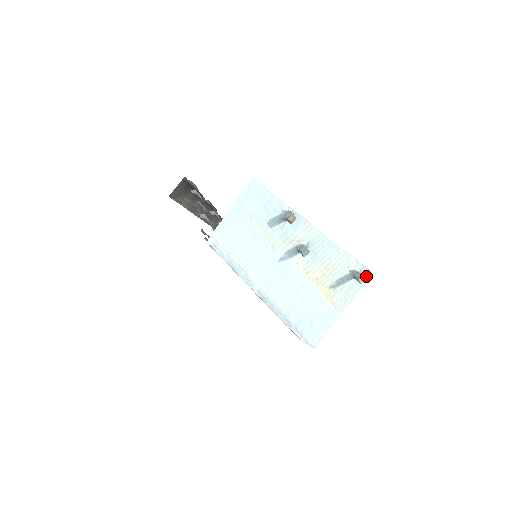
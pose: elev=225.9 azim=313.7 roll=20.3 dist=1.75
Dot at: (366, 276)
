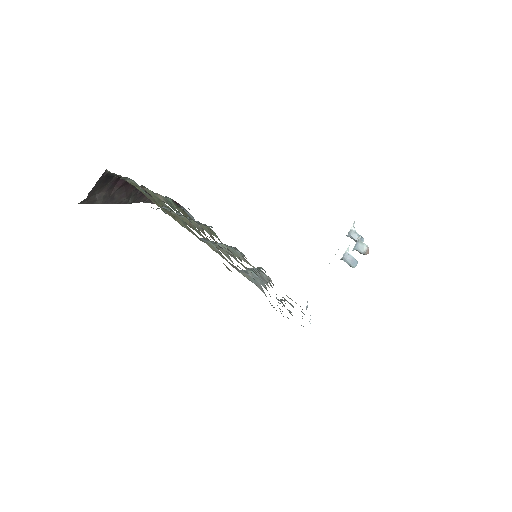
Dot at: occluded
